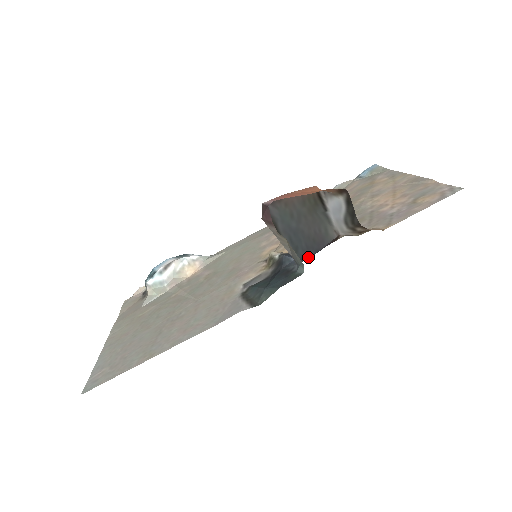
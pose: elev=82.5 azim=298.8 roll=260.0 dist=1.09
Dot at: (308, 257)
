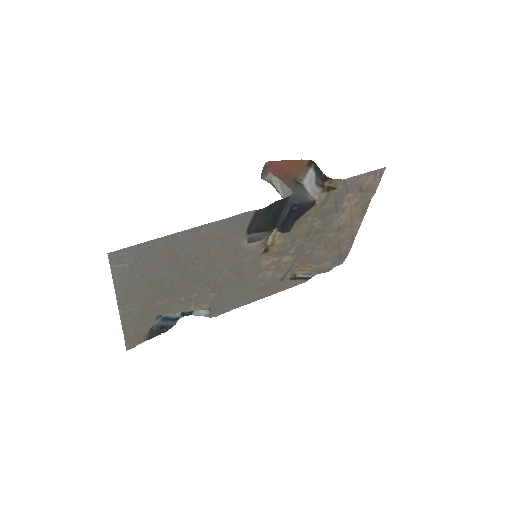
Dot at: (295, 203)
